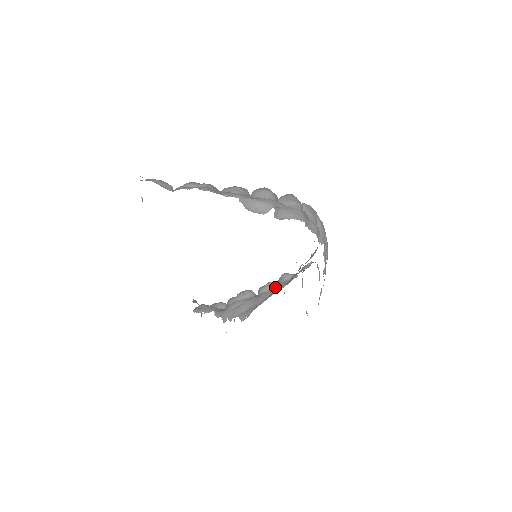
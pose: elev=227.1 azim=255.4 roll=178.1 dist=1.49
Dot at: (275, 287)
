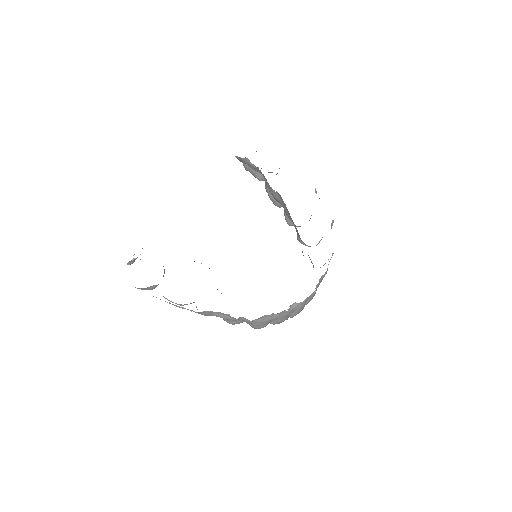
Dot at: occluded
